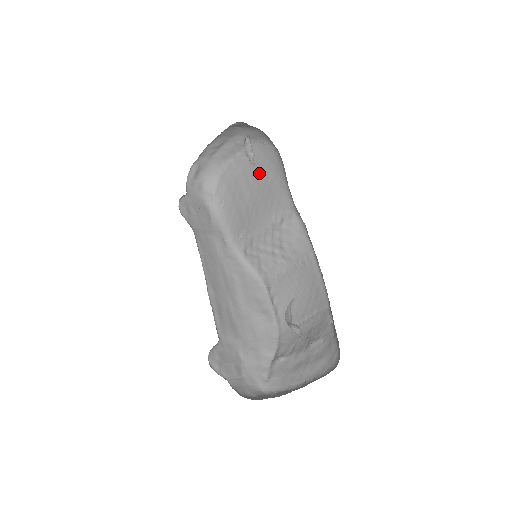
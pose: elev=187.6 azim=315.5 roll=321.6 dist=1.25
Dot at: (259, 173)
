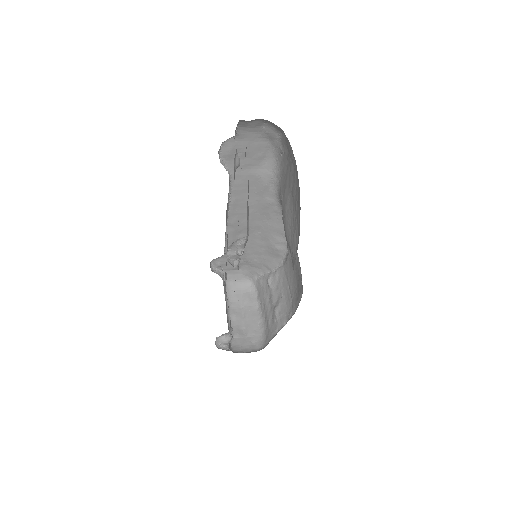
Dot at: (297, 203)
